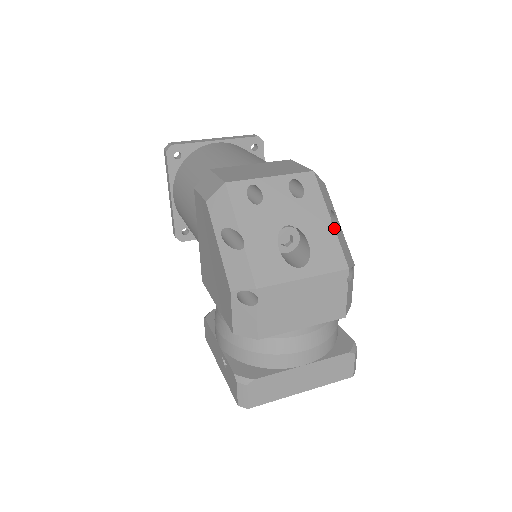
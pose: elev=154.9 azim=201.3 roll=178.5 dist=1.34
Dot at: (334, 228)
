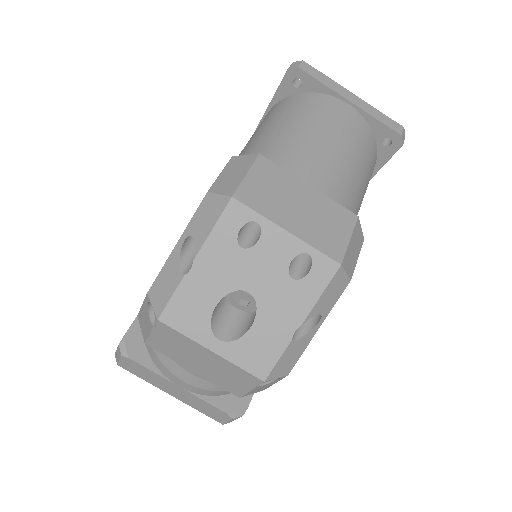
Dot at: (302, 331)
